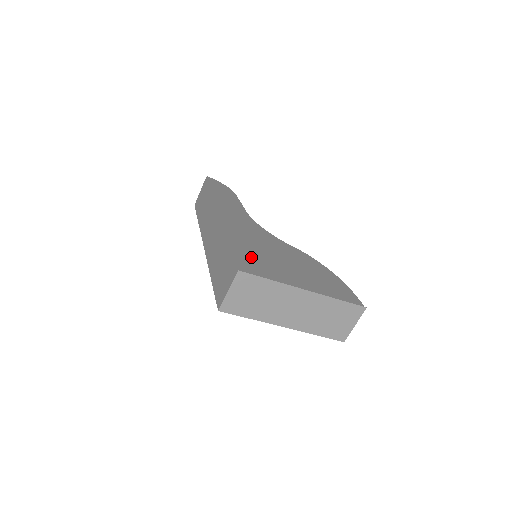
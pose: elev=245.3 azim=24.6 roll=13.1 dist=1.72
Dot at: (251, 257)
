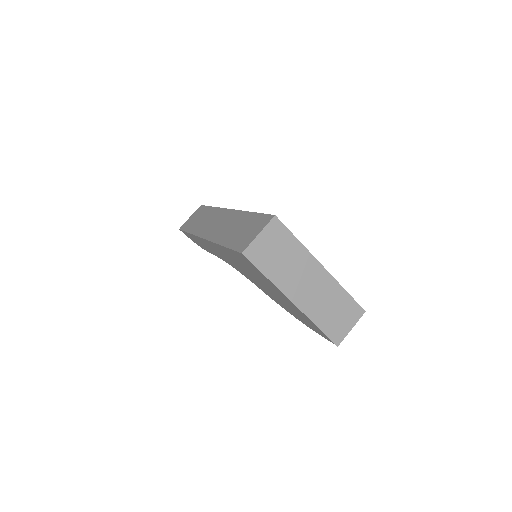
Dot at: occluded
